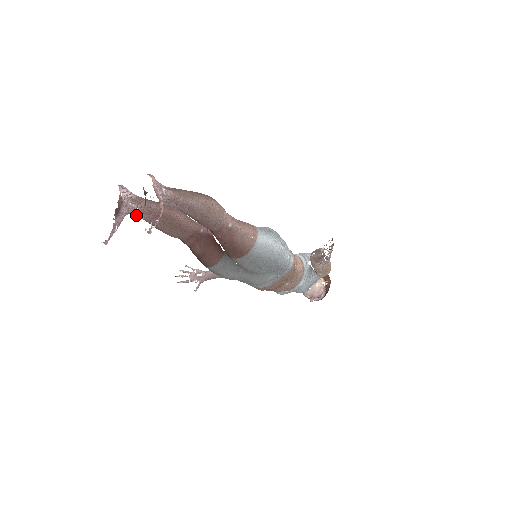
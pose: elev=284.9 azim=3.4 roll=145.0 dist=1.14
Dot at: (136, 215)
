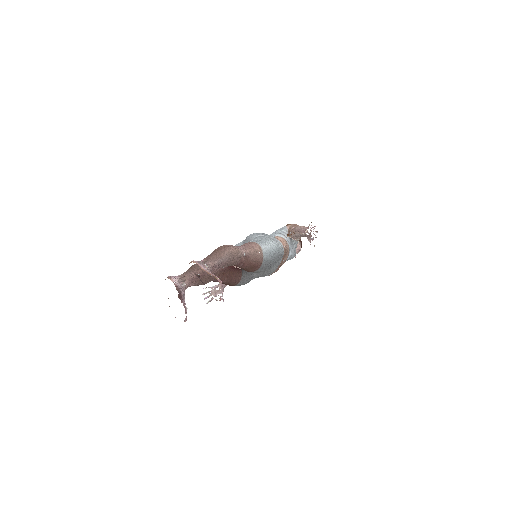
Dot at: (186, 288)
